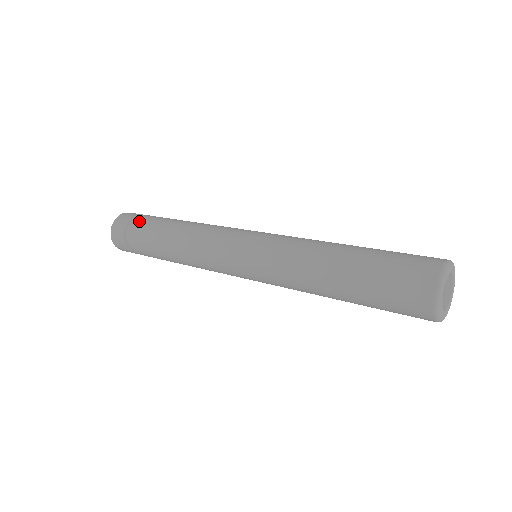
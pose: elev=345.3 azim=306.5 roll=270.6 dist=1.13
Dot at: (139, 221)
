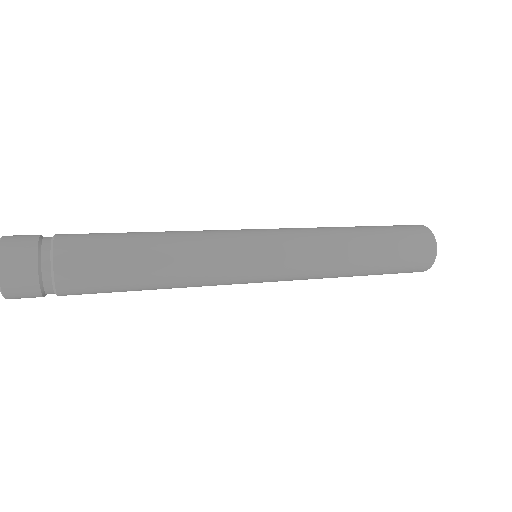
Dot at: (63, 239)
